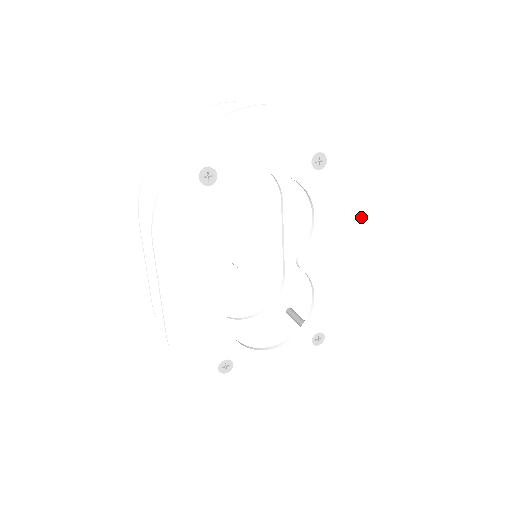
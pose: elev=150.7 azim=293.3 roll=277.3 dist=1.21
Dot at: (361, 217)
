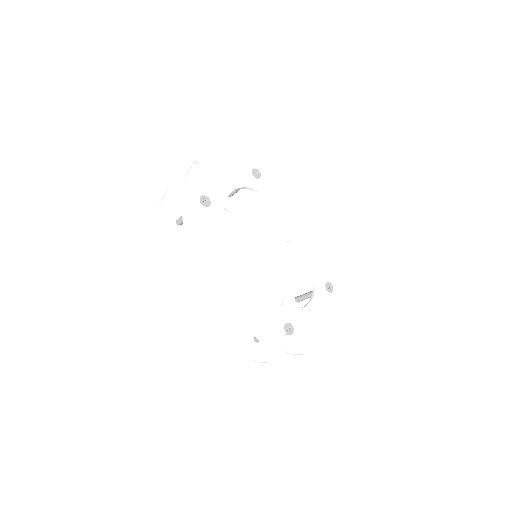
Dot at: (298, 198)
